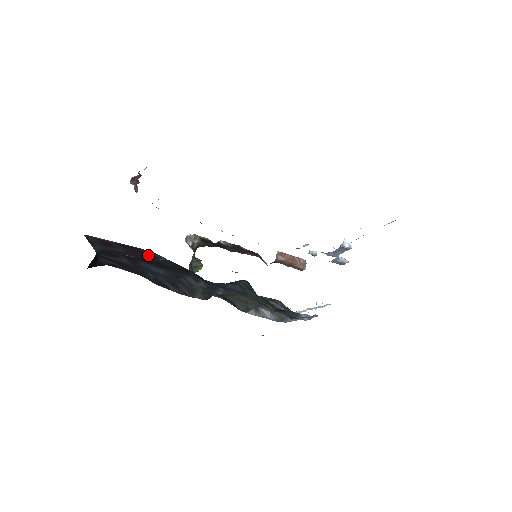
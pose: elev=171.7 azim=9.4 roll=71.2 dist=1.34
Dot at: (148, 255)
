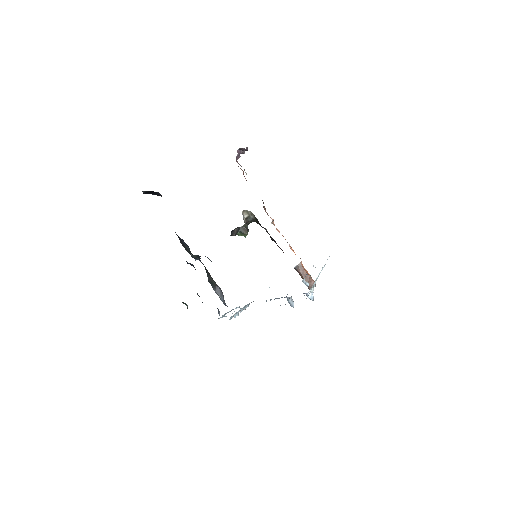
Dot at: occluded
